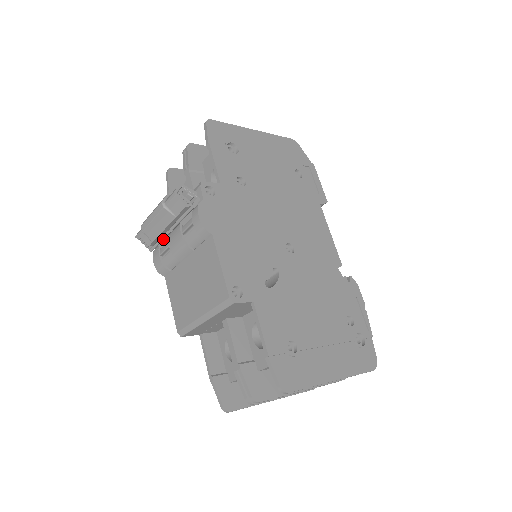
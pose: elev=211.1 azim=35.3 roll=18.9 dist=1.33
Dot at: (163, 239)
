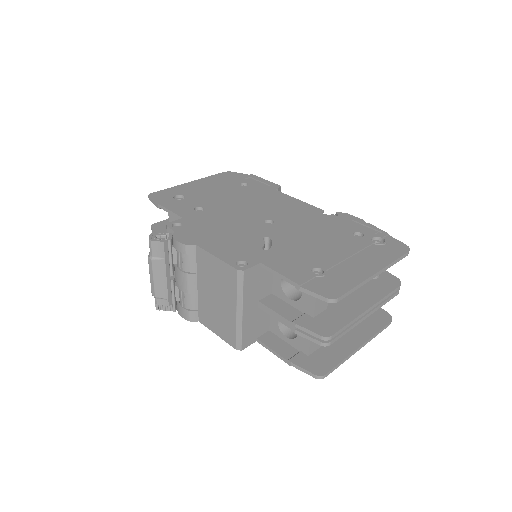
Dot at: (174, 291)
